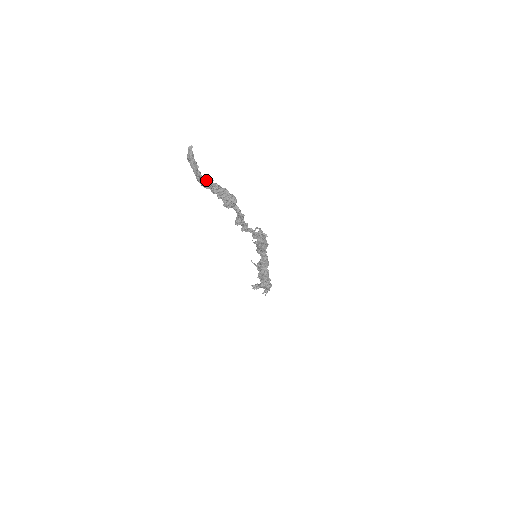
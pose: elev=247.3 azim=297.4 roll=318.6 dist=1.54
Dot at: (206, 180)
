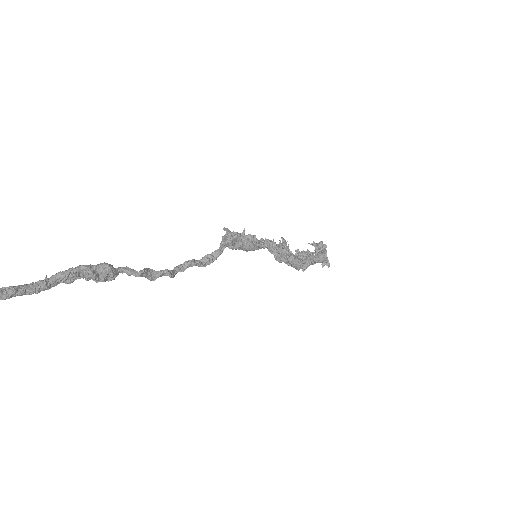
Dot at: (39, 281)
